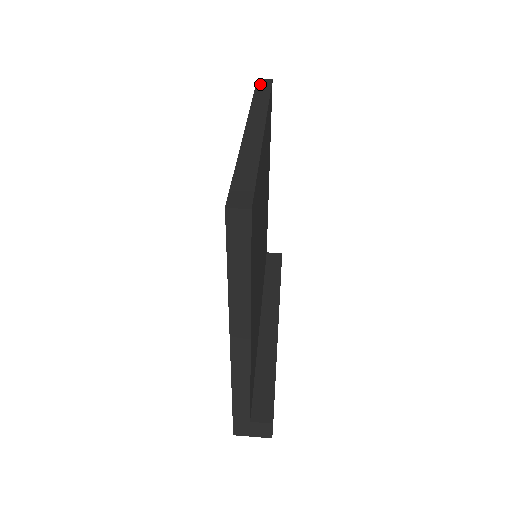
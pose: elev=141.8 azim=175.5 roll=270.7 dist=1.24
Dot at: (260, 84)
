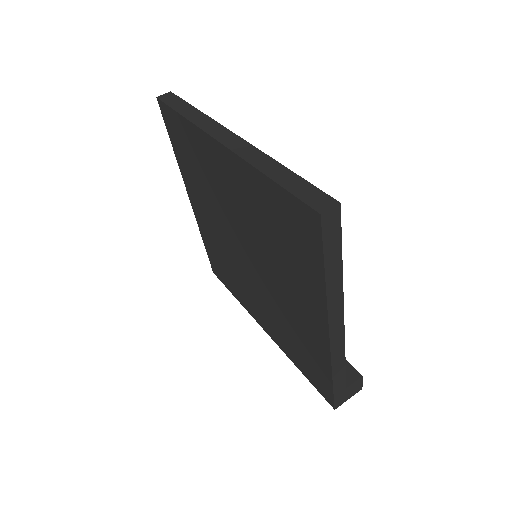
Dot at: (167, 101)
